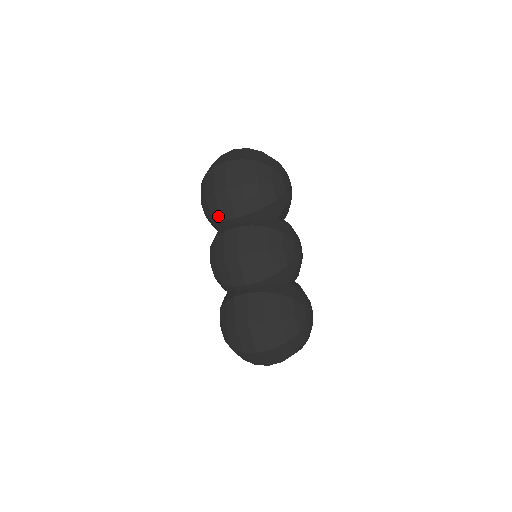
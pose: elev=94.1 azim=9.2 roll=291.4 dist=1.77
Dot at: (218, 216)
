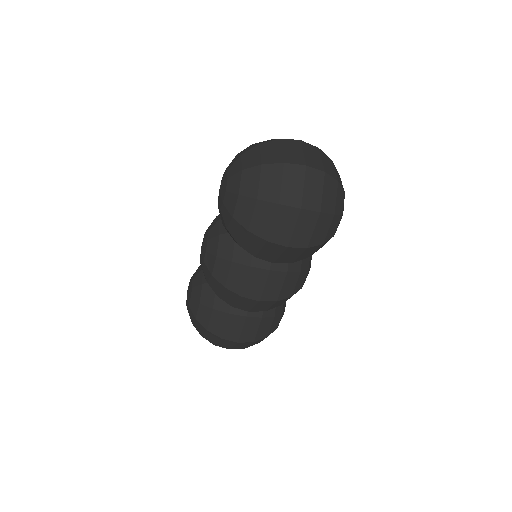
Dot at: (252, 252)
